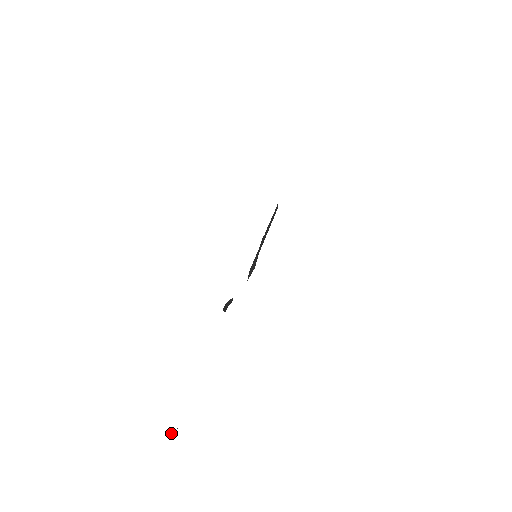
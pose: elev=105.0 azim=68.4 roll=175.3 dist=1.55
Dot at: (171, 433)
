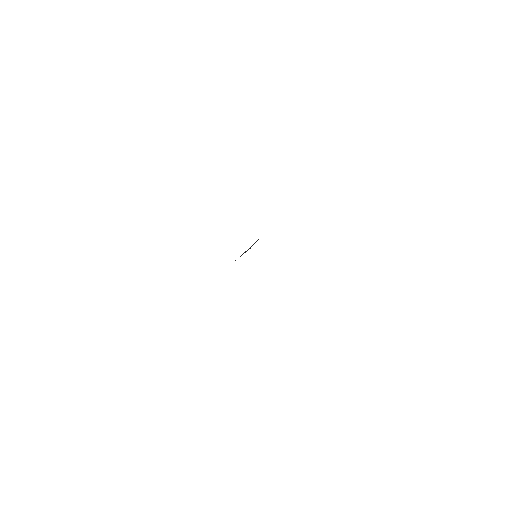
Dot at: occluded
